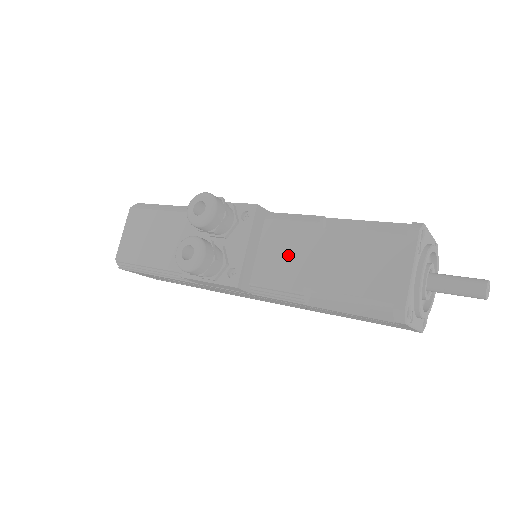
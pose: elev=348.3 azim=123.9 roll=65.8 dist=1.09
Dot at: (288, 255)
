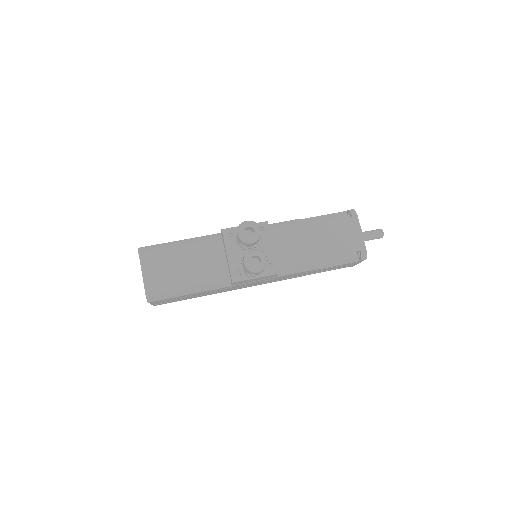
Dot at: (293, 246)
